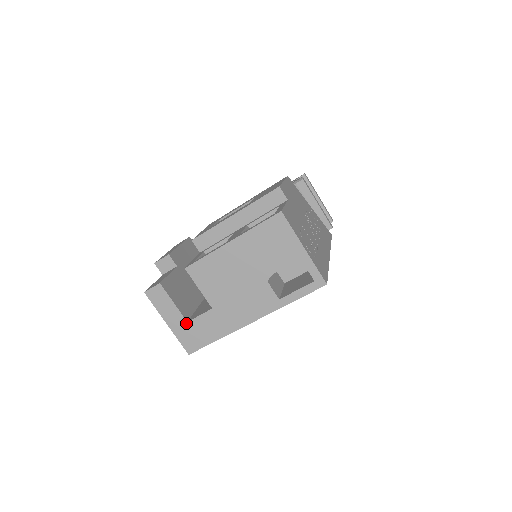
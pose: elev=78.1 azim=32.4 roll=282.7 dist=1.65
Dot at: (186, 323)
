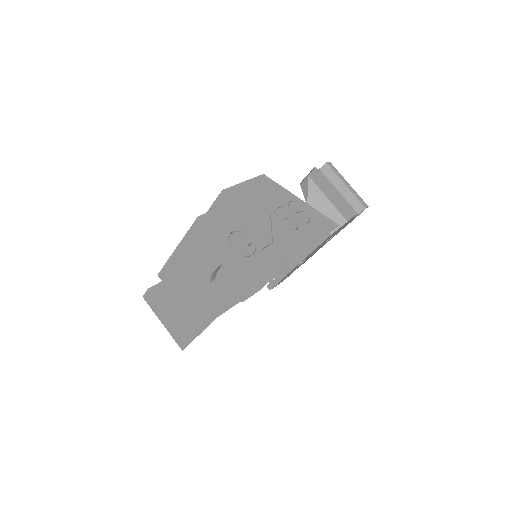
Dot at: (173, 323)
